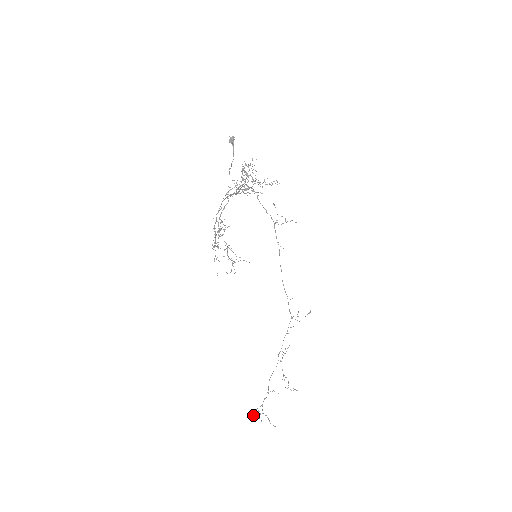
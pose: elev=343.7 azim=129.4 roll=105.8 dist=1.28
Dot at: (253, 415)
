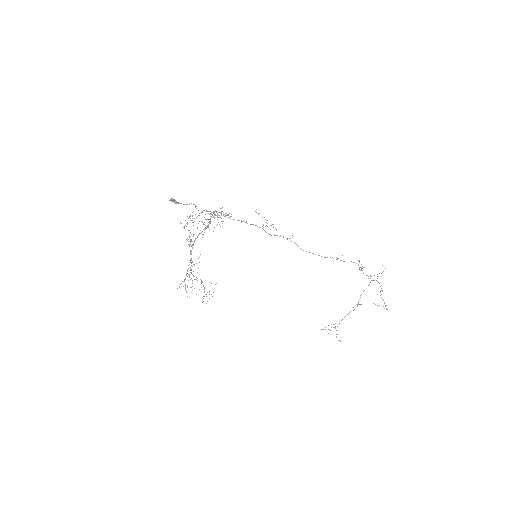
Dot at: occluded
